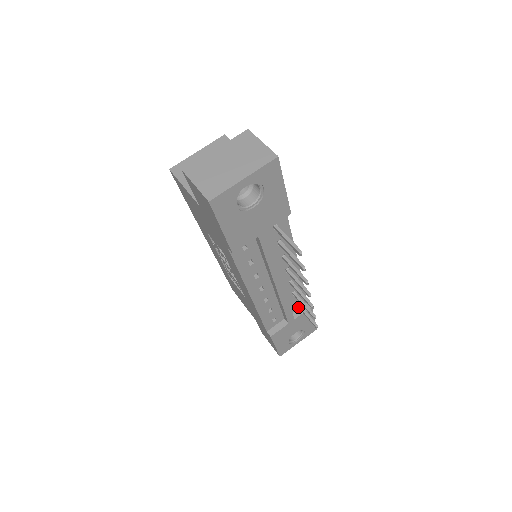
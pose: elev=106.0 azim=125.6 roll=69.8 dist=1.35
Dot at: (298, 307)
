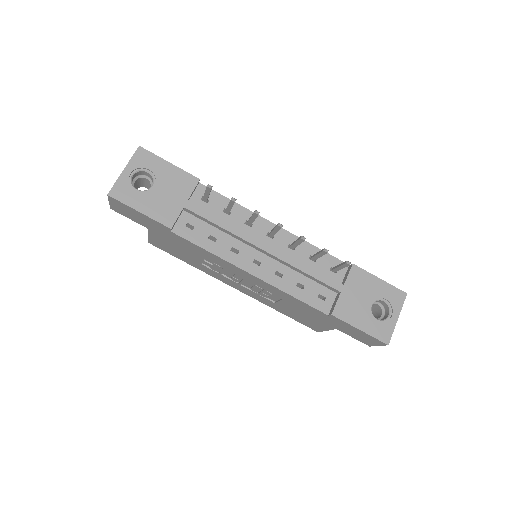
Dot at: (335, 271)
